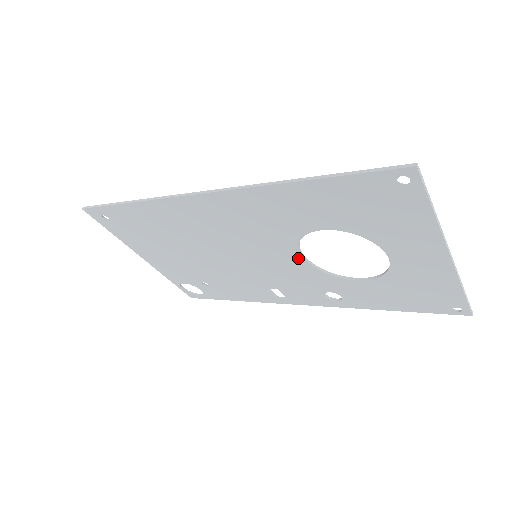
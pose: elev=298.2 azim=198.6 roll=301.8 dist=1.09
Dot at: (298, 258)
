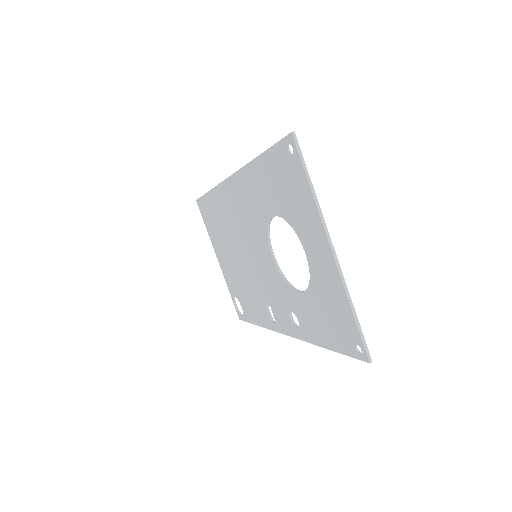
Dot at: (271, 257)
